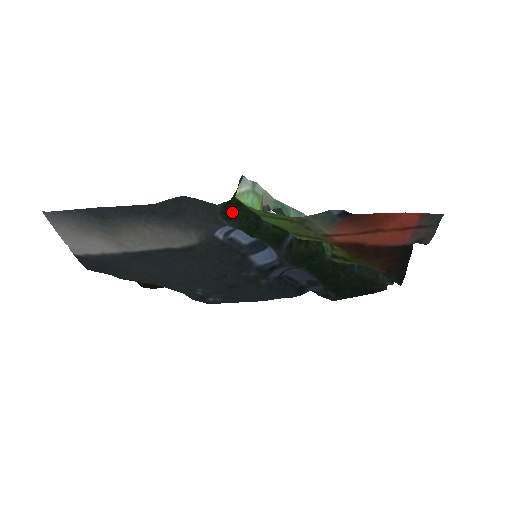
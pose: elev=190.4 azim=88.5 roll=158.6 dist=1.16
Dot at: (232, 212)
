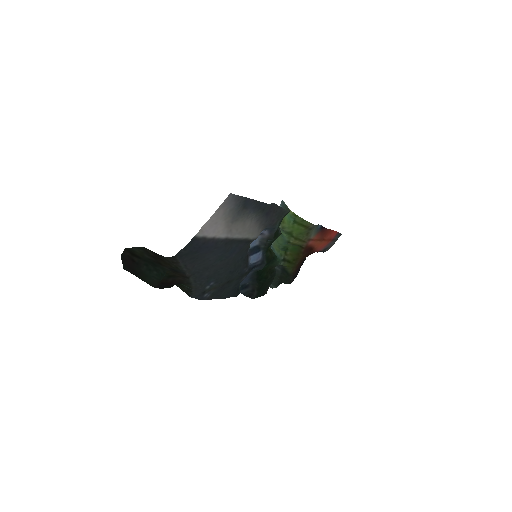
Dot at: occluded
